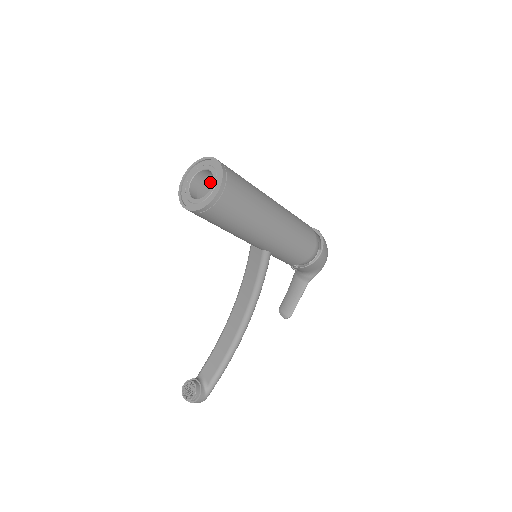
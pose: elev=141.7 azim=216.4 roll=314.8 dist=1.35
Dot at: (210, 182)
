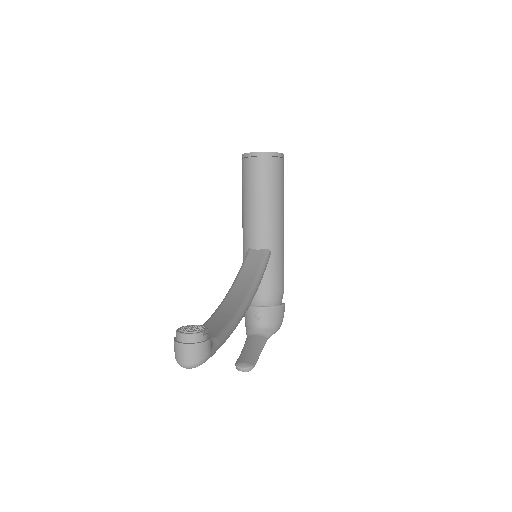
Dot at: occluded
